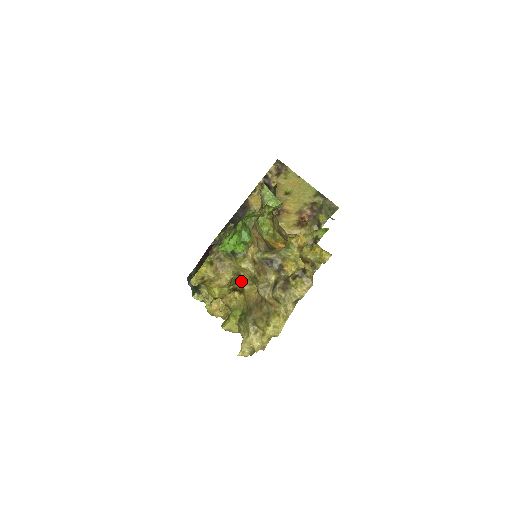
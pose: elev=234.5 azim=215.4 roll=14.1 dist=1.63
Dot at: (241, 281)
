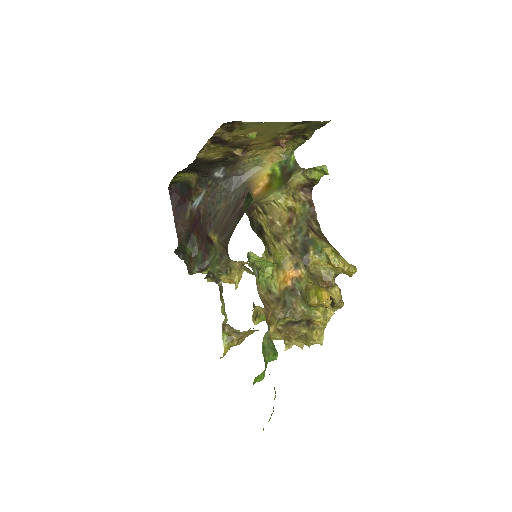
Dot at: (261, 312)
